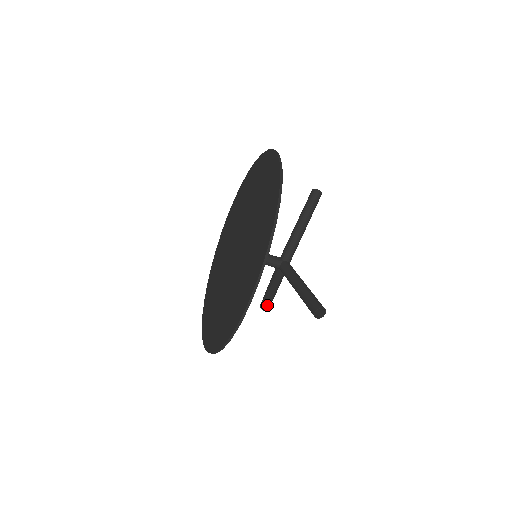
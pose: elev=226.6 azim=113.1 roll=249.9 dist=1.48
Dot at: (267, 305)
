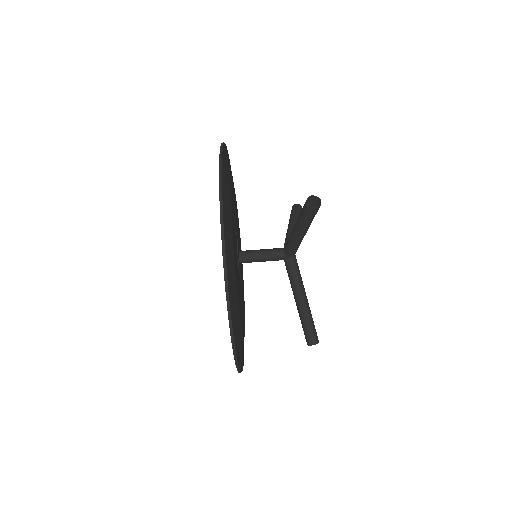
Dot at: (310, 331)
